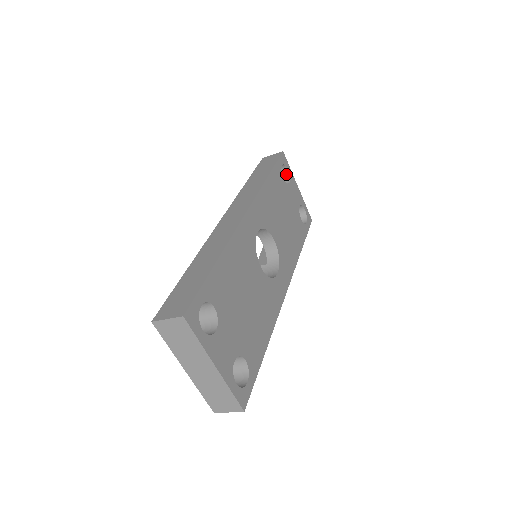
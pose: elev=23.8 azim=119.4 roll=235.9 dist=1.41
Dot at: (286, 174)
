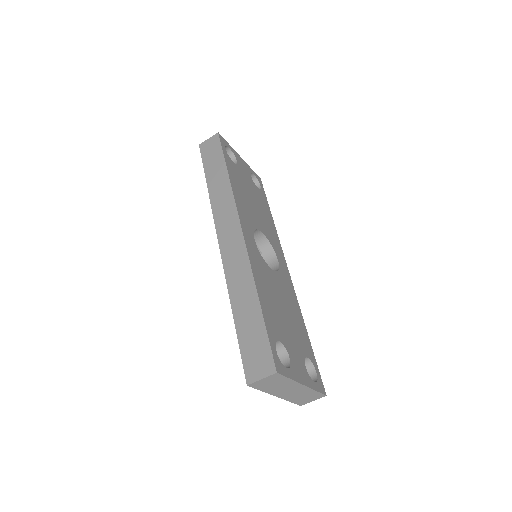
Dot at: (229, 152)
